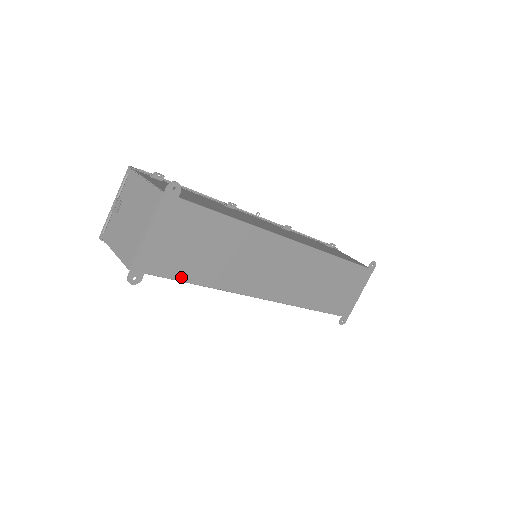
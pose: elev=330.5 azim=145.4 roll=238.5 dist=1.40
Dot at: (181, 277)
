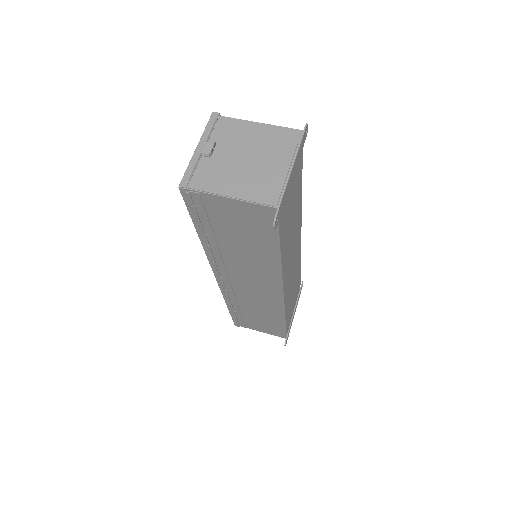
Dot at: (281, 238)
